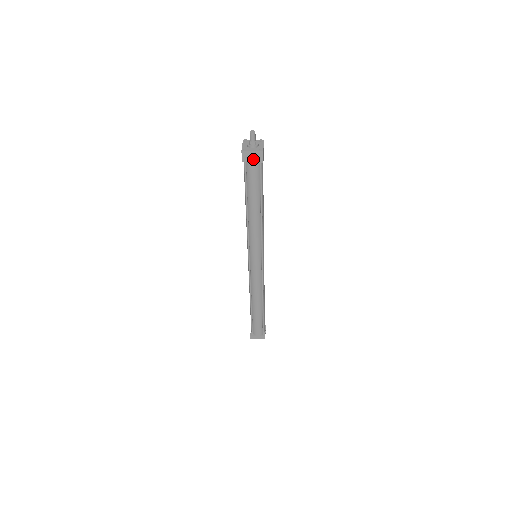
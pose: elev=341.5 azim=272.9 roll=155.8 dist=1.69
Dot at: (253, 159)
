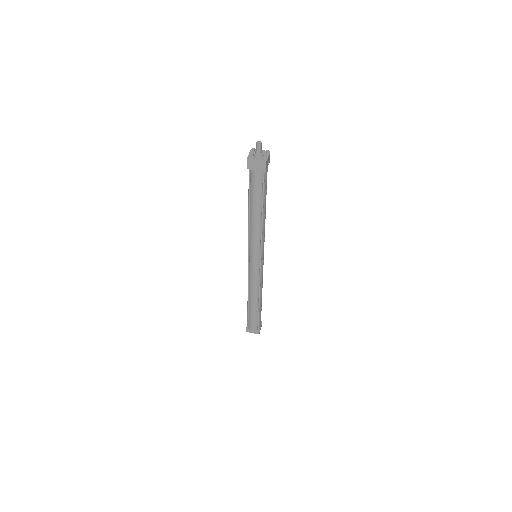
Dot at: (257, 167)
